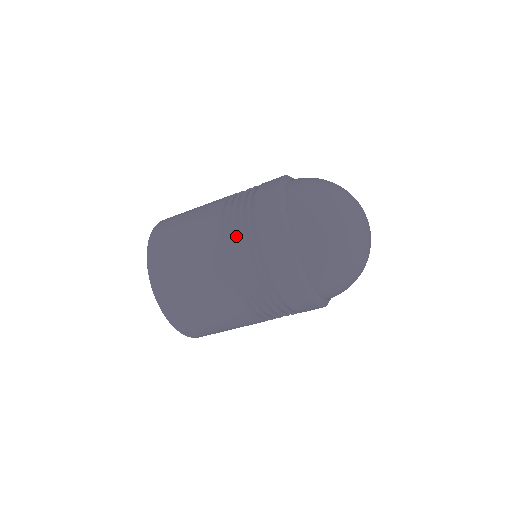
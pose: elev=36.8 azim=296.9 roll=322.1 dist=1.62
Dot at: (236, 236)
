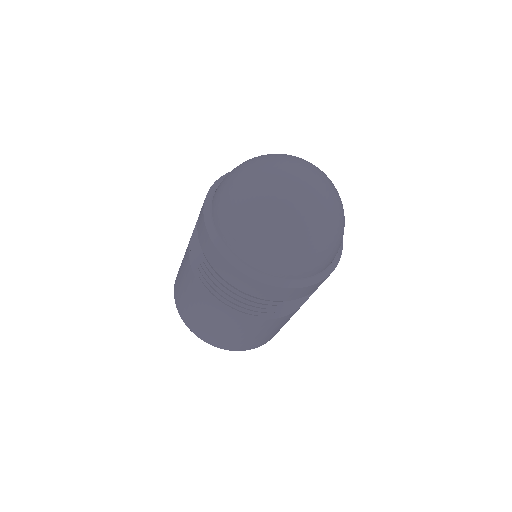
Dot at: (197, 259)
